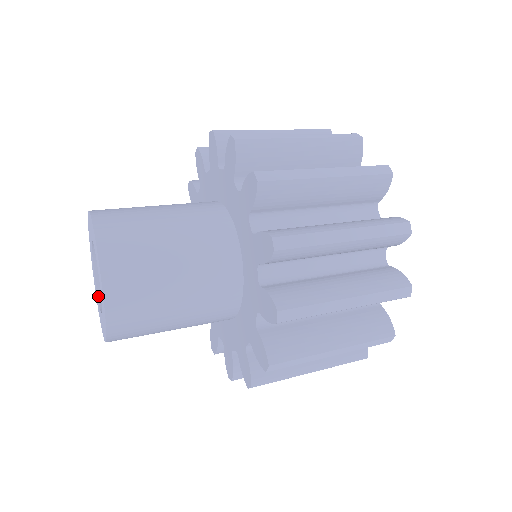
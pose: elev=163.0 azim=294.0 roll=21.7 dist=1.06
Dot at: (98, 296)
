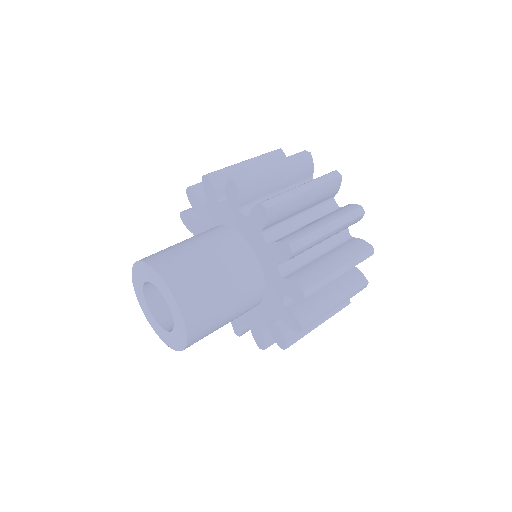
Dot at: (156, 321)
